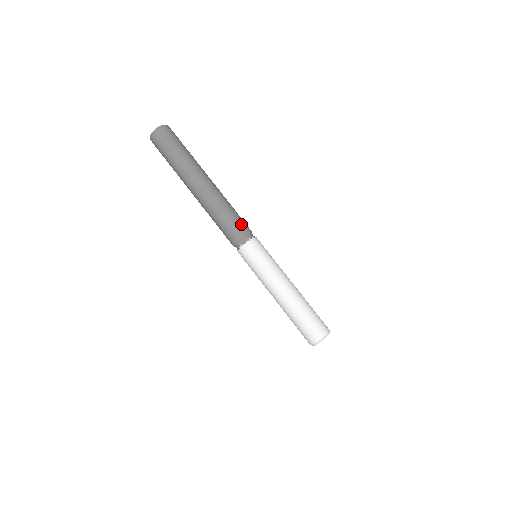
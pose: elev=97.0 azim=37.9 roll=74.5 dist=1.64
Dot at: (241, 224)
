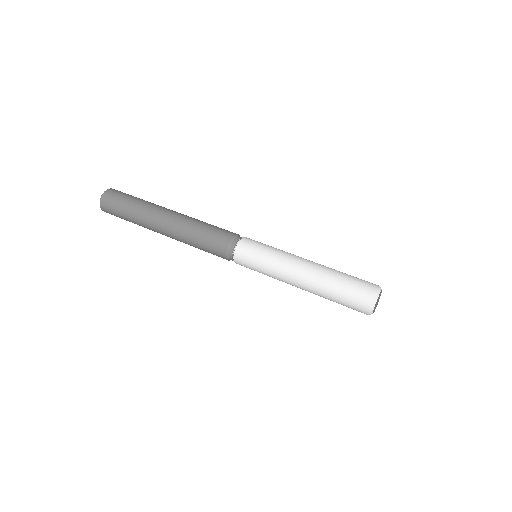
Dot at: (223, 231)
